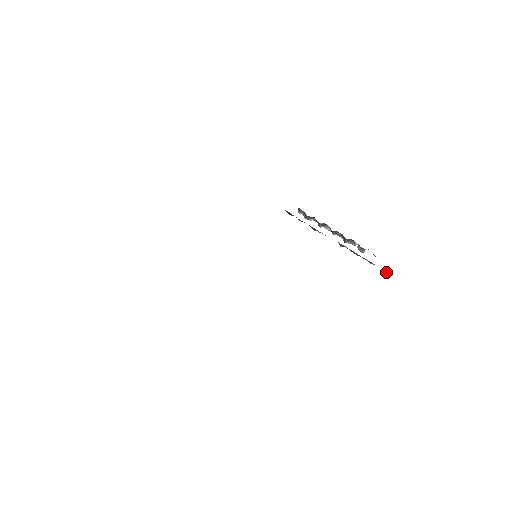
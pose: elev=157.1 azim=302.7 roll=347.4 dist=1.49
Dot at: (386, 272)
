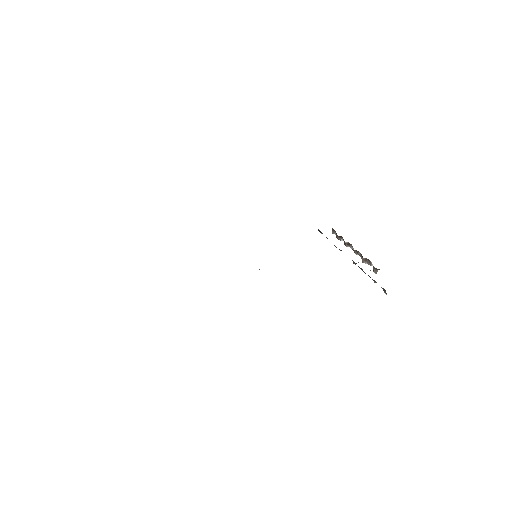
Dot at: (385, 291)
